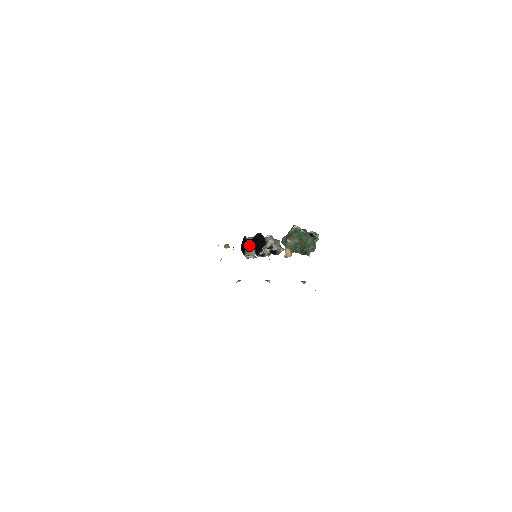
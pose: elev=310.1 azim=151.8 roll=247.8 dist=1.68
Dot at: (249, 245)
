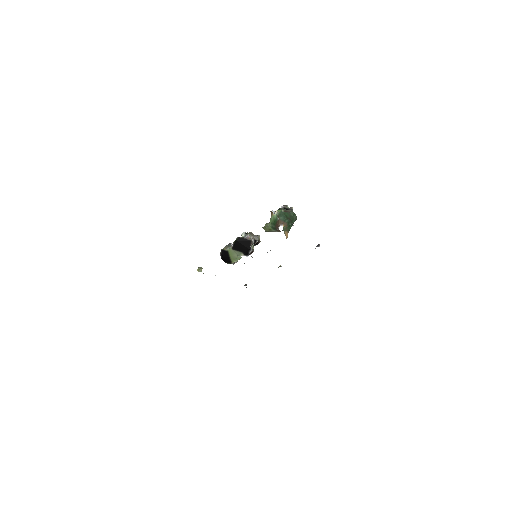
Dot at: (233, 253)
